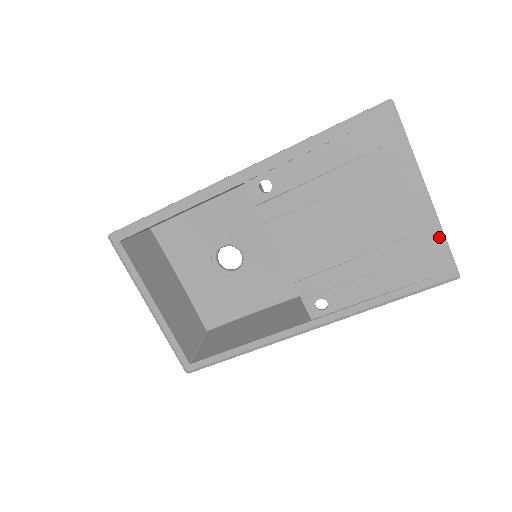
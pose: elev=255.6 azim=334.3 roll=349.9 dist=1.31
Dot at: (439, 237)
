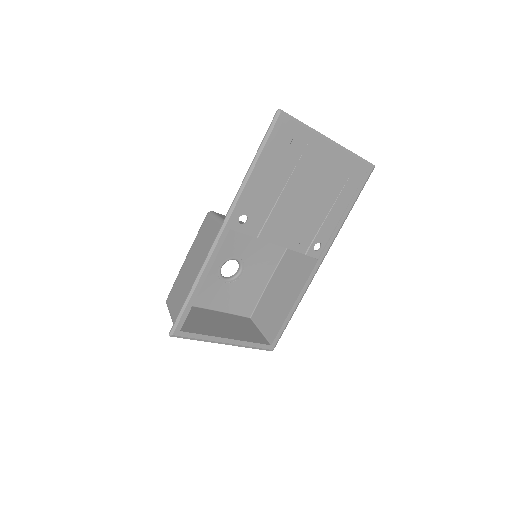
Dot at: (353, 157)
